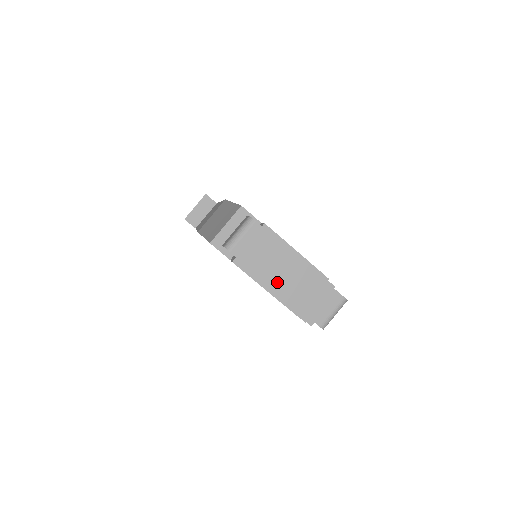
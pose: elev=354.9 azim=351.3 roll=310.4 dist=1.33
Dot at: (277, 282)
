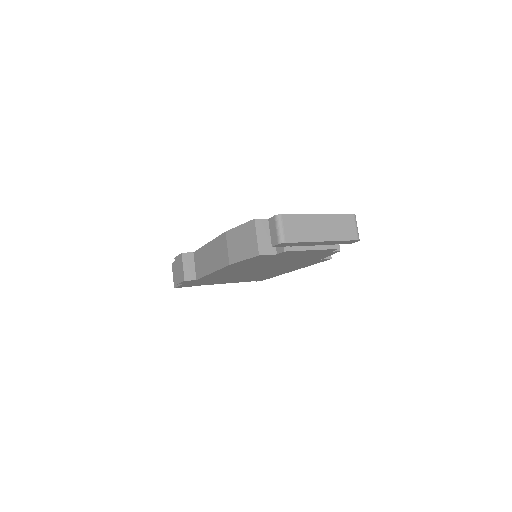
Dot at: (320, 237)
